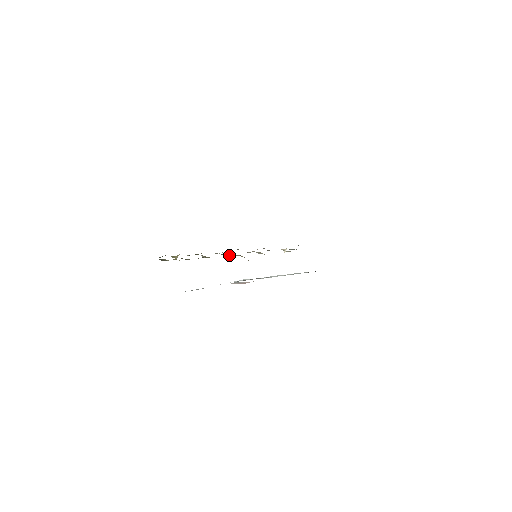
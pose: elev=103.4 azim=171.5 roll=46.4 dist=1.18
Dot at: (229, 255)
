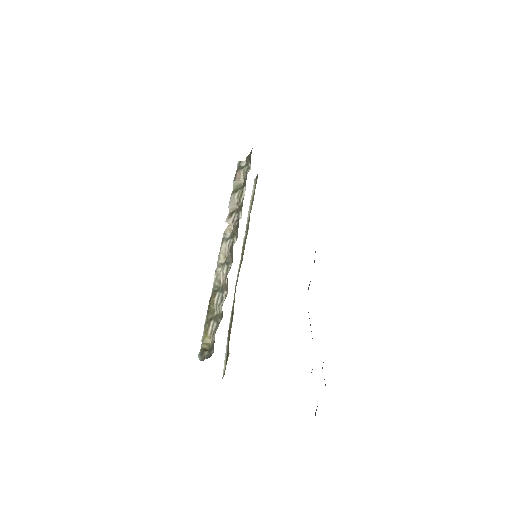
Dot at: (227, 270)
